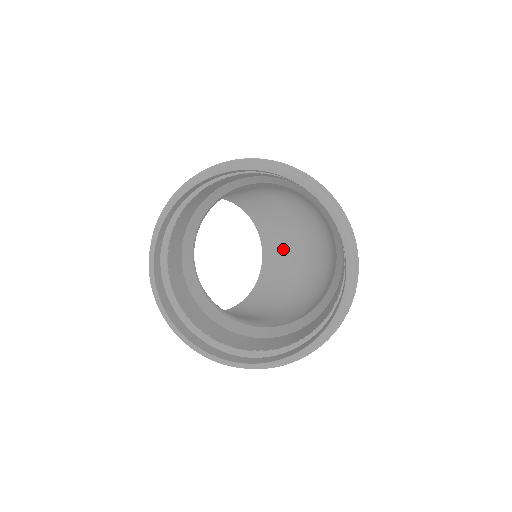
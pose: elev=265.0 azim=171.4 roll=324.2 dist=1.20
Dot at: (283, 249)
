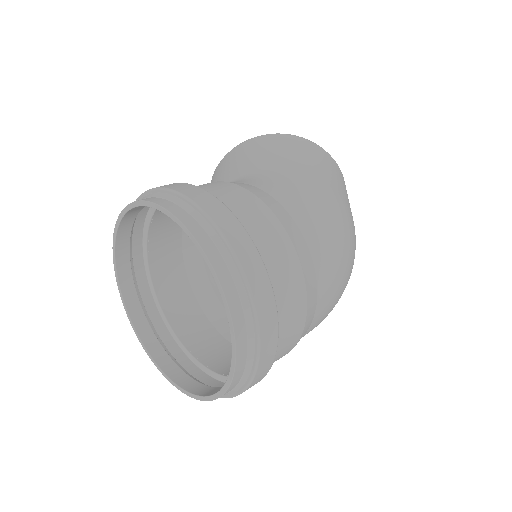
Dot at: occluded
